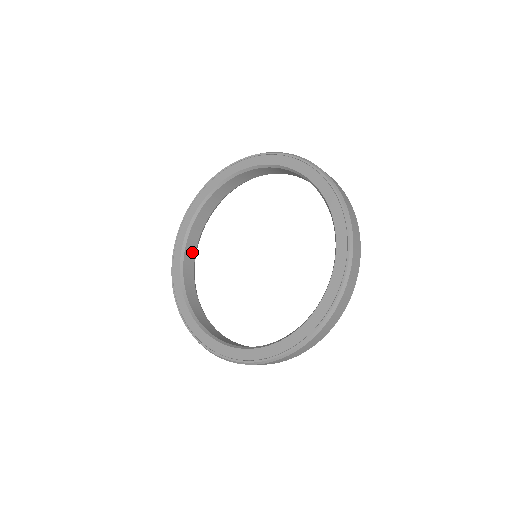
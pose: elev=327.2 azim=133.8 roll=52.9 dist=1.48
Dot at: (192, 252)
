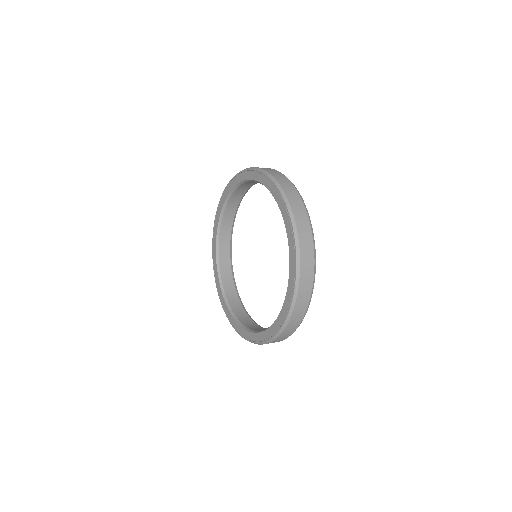
Dot at: (231, 286)
